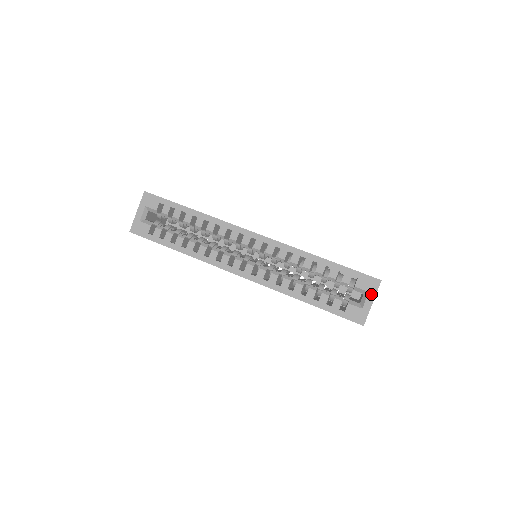
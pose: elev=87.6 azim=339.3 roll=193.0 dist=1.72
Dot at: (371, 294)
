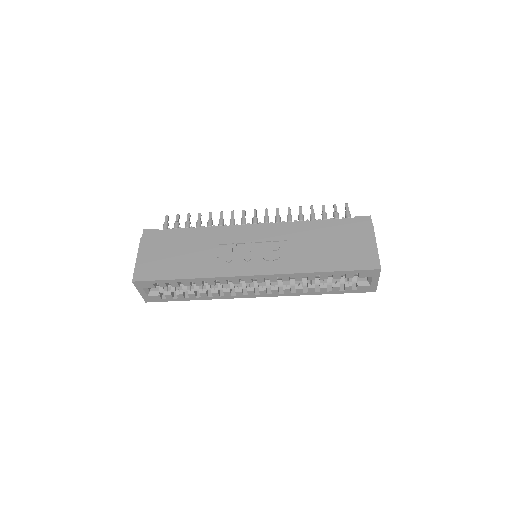
Dot at: (375, 278)
